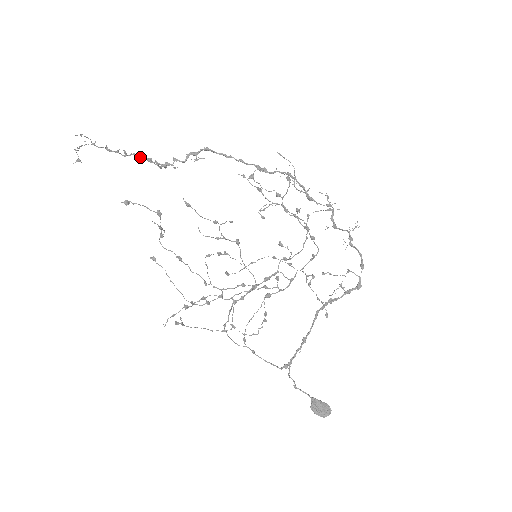
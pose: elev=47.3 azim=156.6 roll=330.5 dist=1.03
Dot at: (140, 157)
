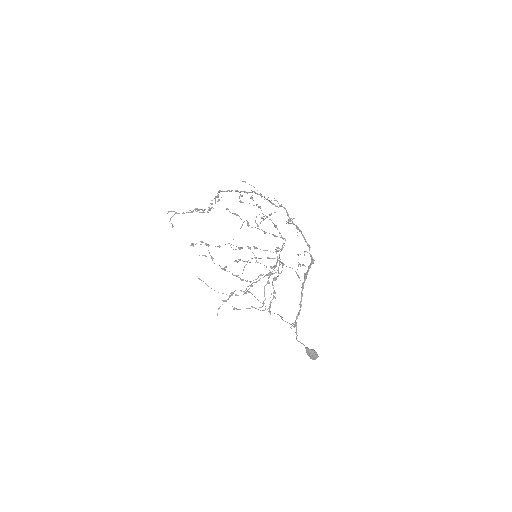
Dot at: (198, 210)
